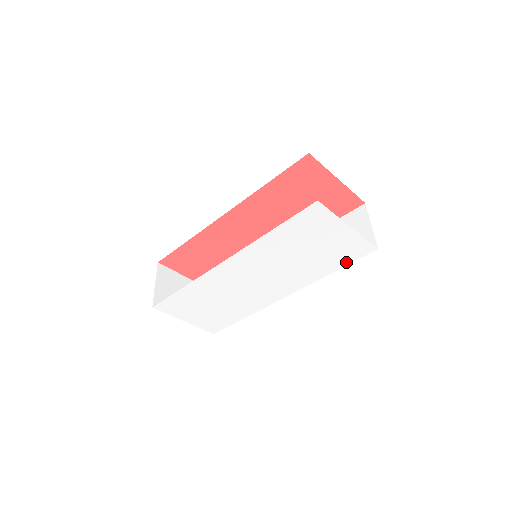
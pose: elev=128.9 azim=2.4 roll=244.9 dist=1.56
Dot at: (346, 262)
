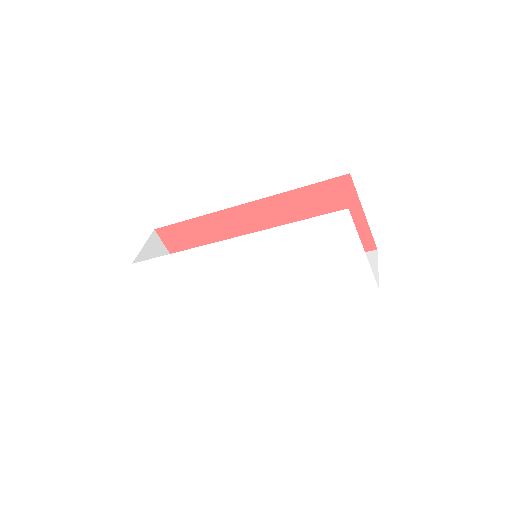
Dot at: (343, 292)
